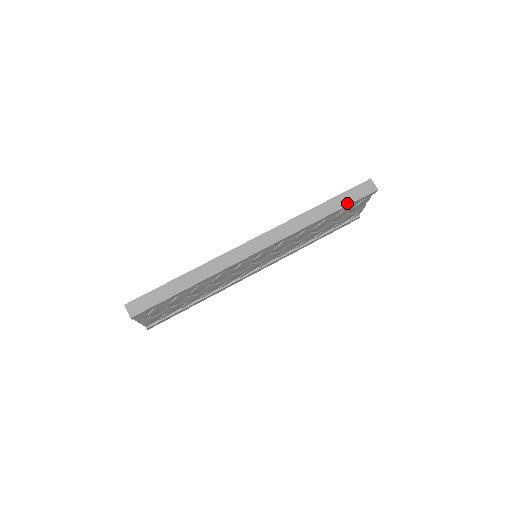
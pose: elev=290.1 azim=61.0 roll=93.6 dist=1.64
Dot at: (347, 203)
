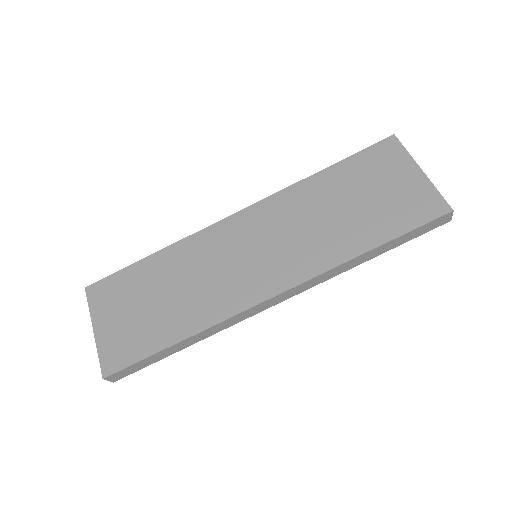
Dot at: (404, 242)
